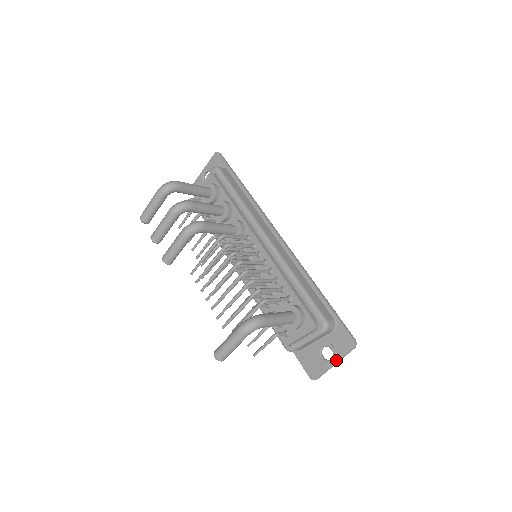
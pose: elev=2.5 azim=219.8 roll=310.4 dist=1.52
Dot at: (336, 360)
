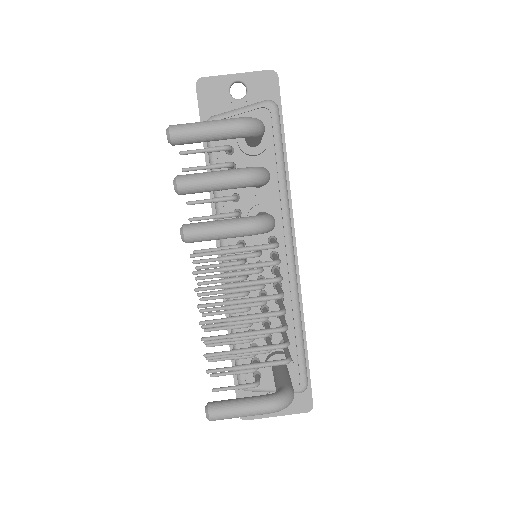
Dot at: (282, 414)
